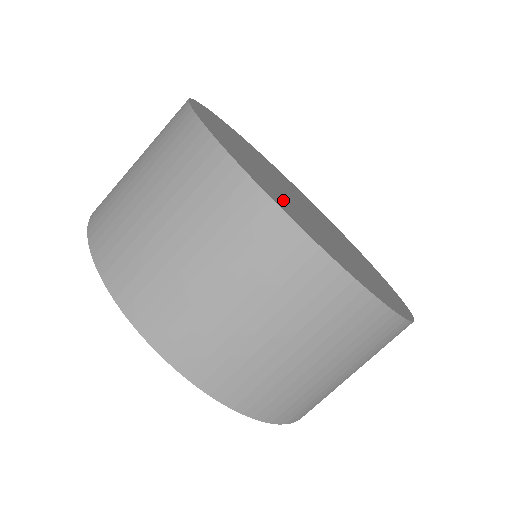
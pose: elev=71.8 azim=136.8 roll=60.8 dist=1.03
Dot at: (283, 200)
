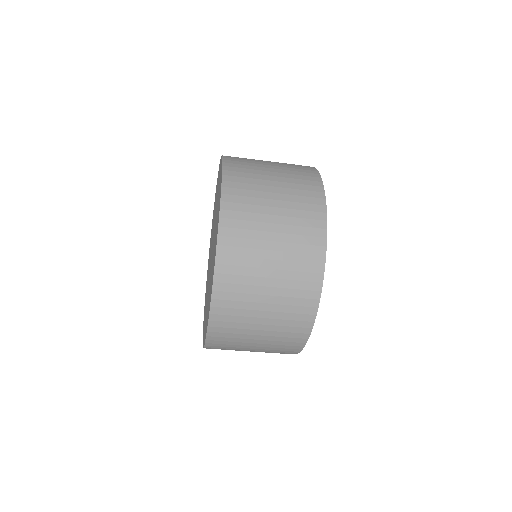
Dot at: occluded
